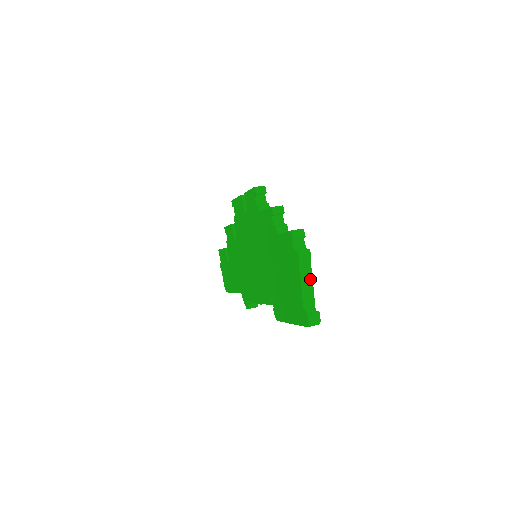
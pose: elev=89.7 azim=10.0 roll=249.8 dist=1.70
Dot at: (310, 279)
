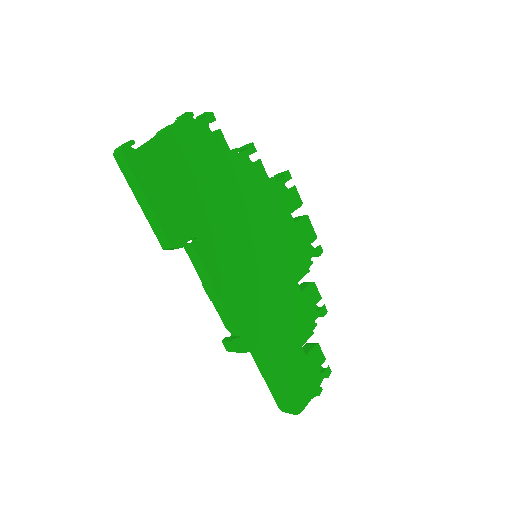
Dot at: (165, 128)
